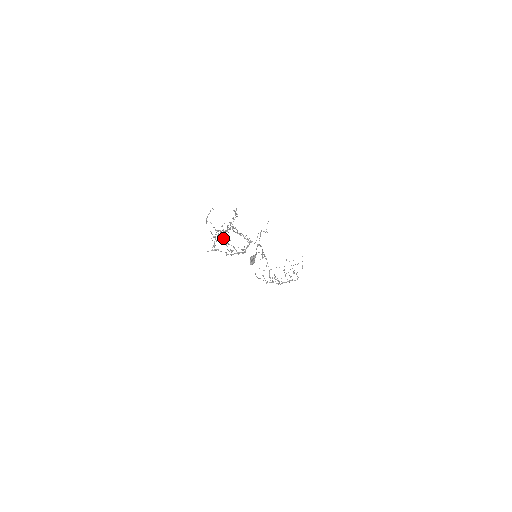
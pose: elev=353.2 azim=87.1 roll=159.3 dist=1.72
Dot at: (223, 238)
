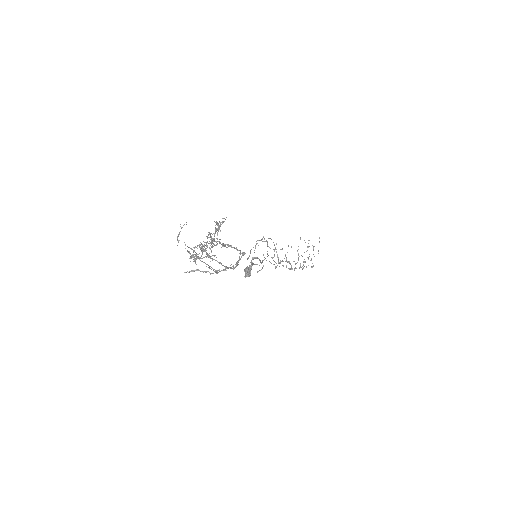
Dot at: occluded
